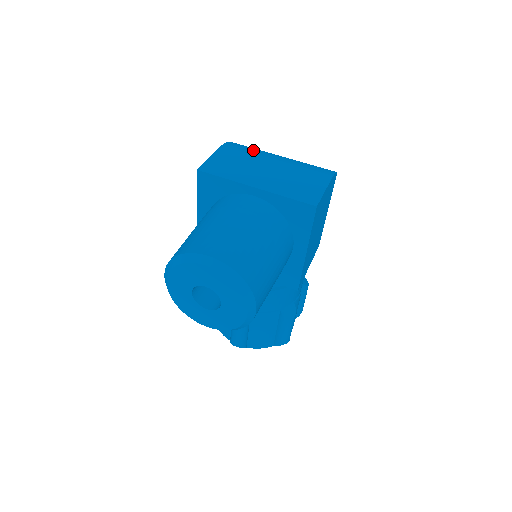
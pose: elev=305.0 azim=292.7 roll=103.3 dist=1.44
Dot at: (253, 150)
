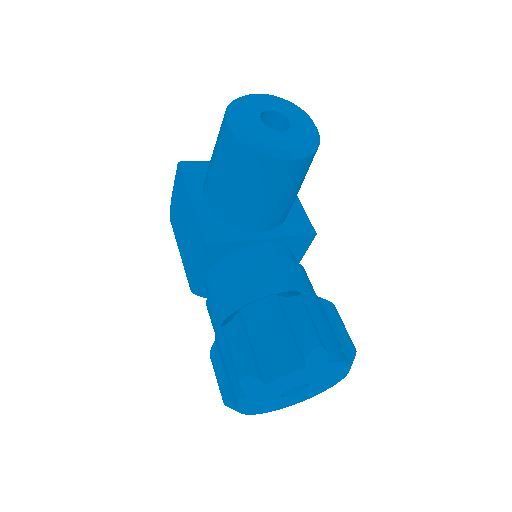
Dot at: occluded
